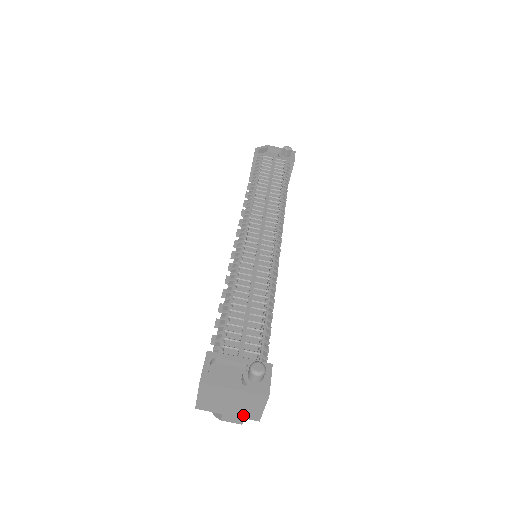
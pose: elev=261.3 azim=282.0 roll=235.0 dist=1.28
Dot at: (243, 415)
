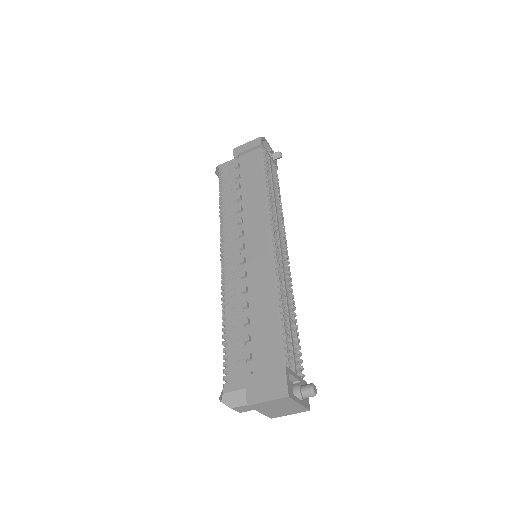
Dot at: (270, 414)
